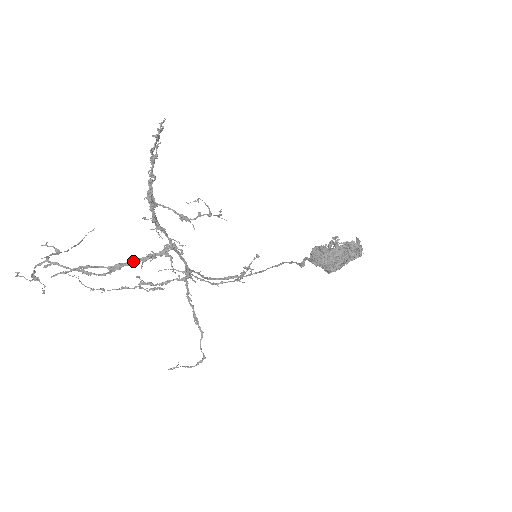
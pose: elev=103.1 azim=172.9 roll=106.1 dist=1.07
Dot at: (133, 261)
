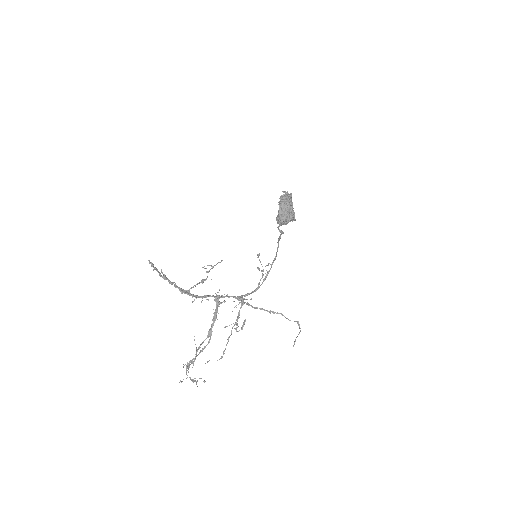
Dot at: (213, 322)
